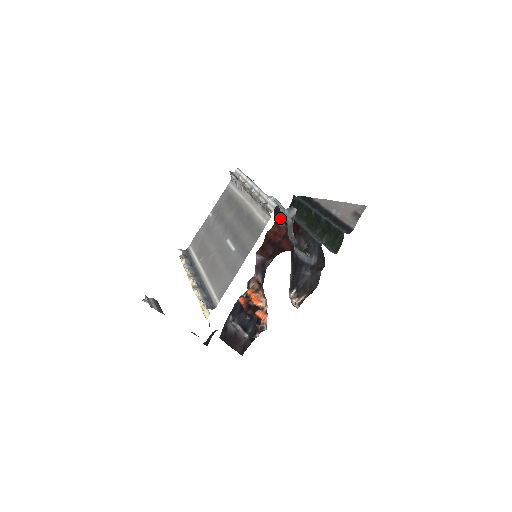
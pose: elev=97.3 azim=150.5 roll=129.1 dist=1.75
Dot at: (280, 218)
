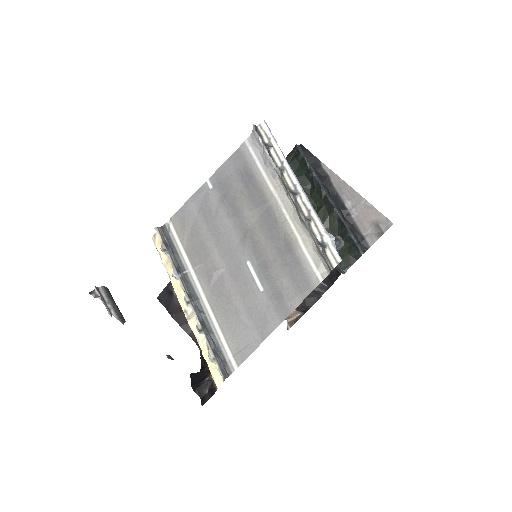
Dot at: occluded
